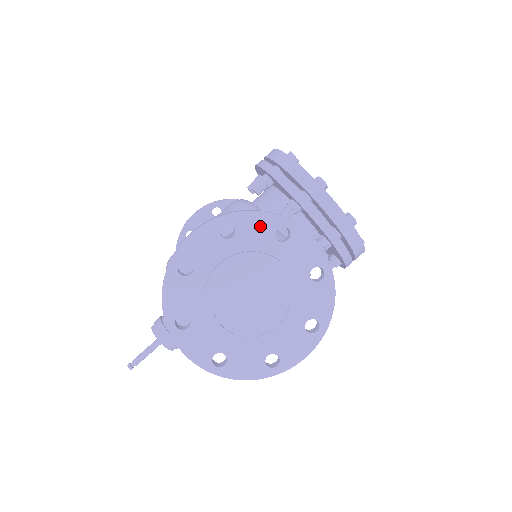
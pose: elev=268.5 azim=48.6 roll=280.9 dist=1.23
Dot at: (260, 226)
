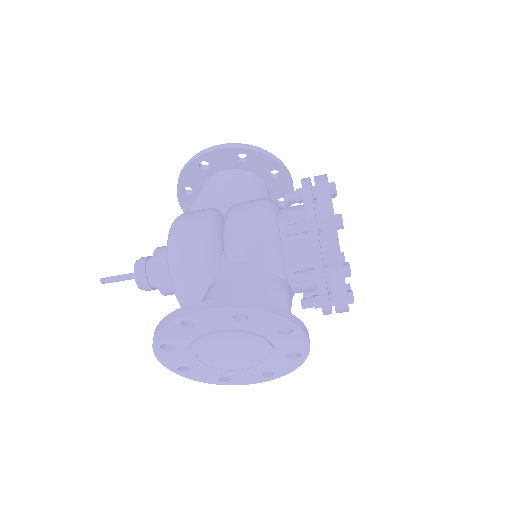
Dot at: (271, 322)
